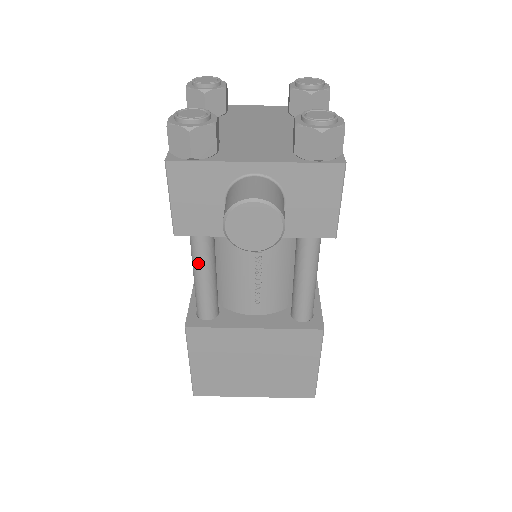
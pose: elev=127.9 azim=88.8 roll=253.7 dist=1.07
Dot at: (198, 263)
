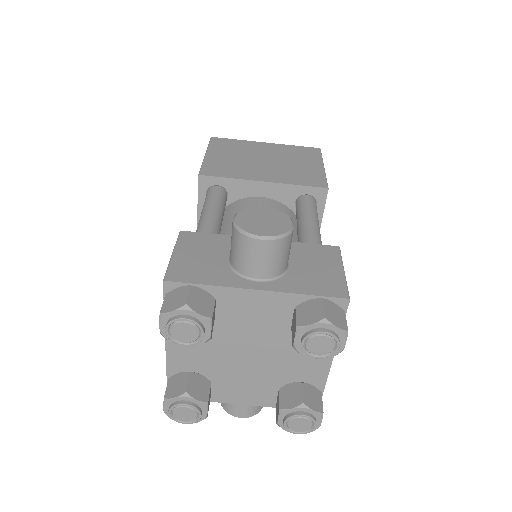
Dot at: occluded
